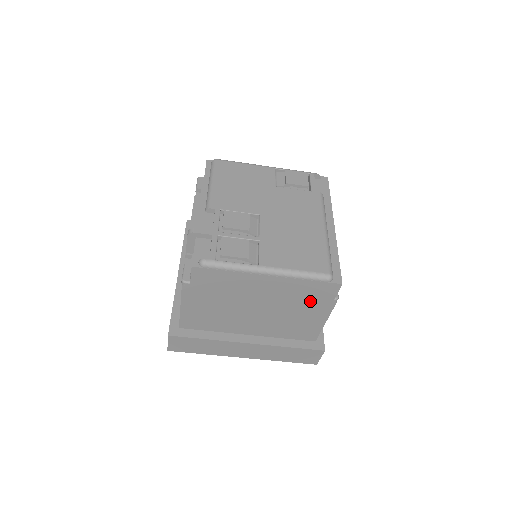
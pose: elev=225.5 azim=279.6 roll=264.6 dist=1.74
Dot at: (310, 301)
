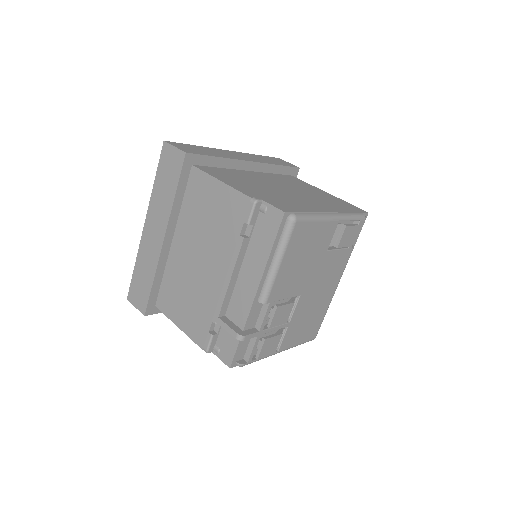
Dot at: occluded
